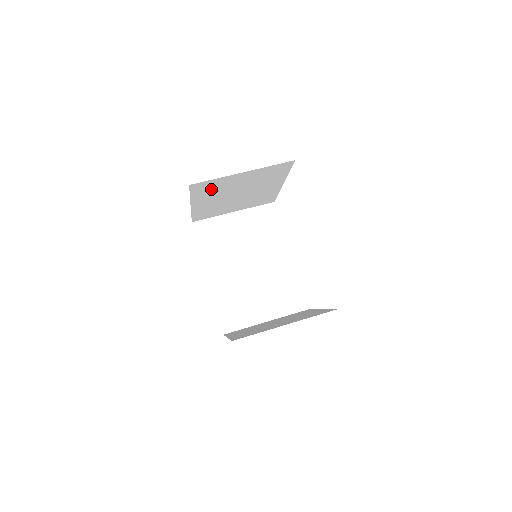
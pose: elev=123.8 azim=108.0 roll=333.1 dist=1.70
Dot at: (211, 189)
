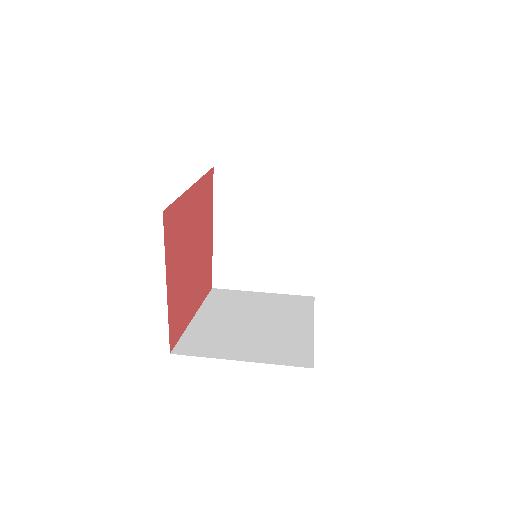
Dot at: (235, 195)
